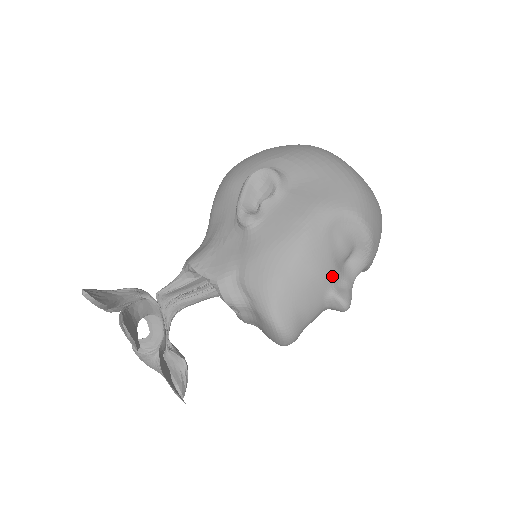
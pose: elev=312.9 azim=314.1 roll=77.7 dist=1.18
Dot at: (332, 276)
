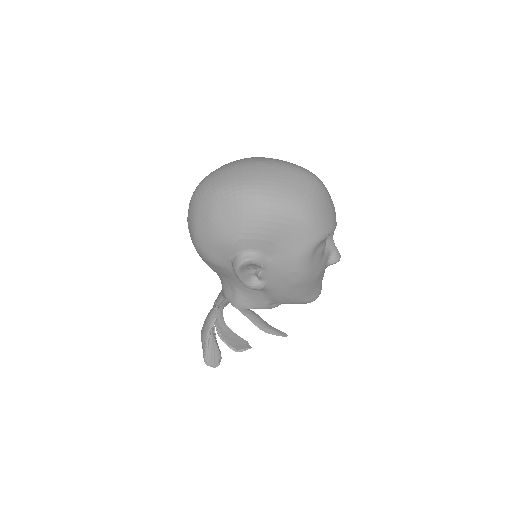
Dot at: (325, 263)
